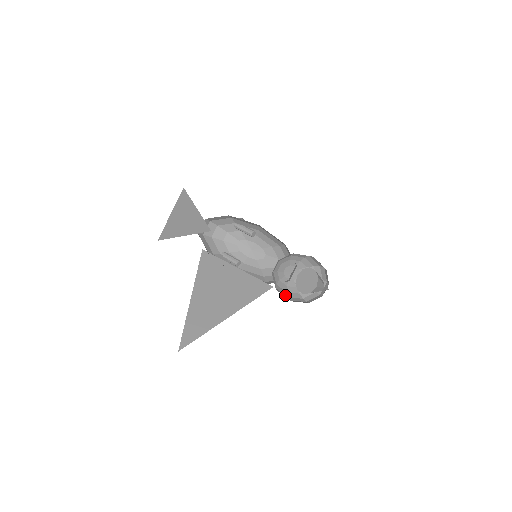
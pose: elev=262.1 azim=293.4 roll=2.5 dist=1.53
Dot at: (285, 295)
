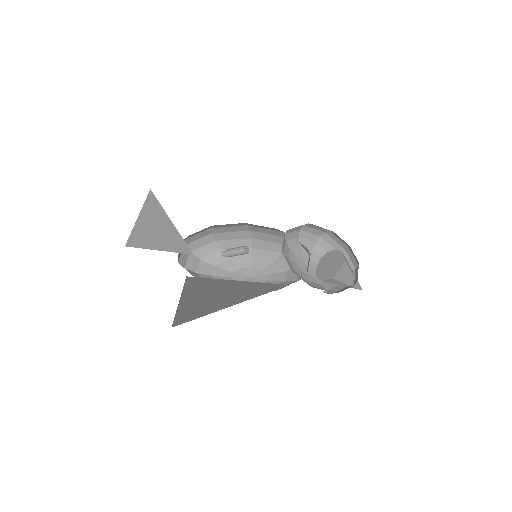
Dot at: occluded
